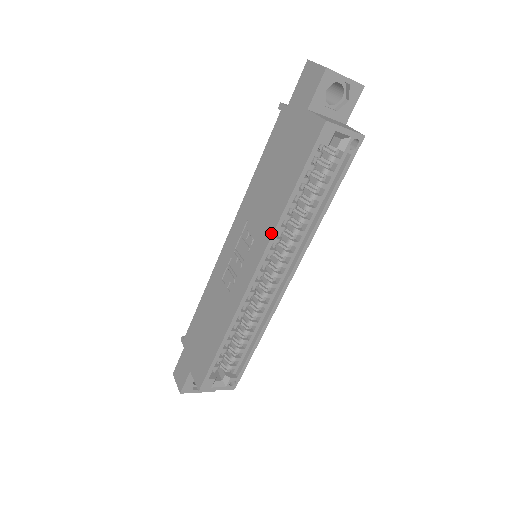
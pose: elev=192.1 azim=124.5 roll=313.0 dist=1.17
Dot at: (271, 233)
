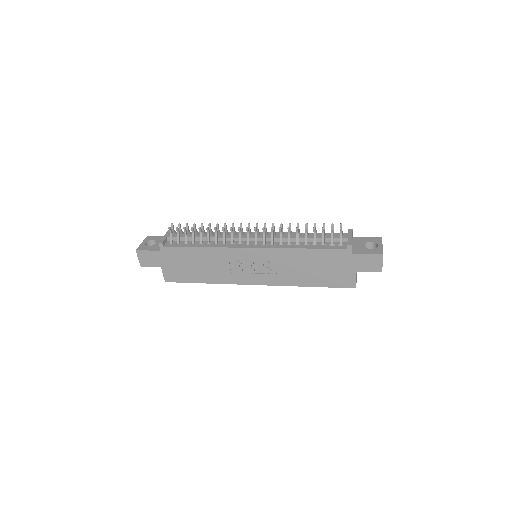
Dot at: (284, 285)
